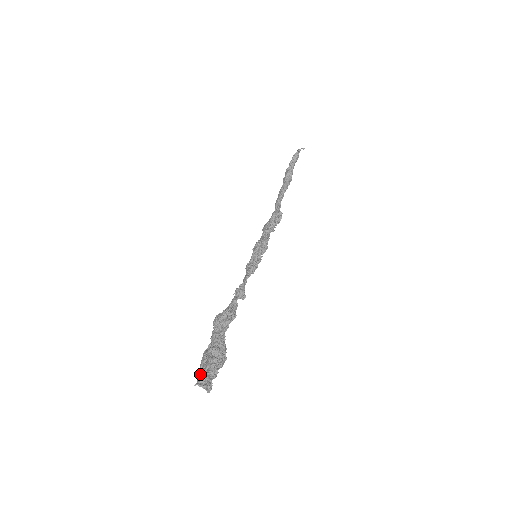
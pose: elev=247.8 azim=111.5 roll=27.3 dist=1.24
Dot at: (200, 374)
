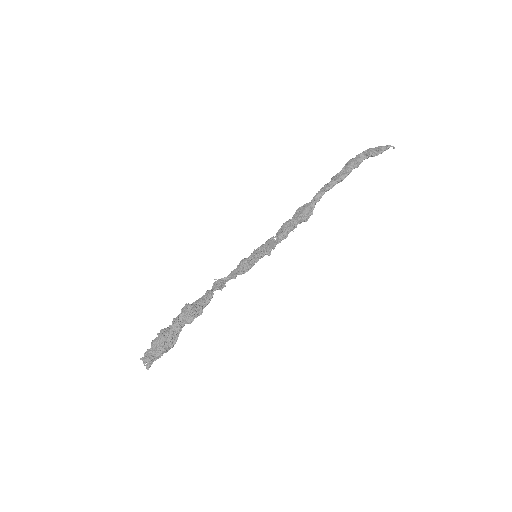
Dot at: (149, 352)
